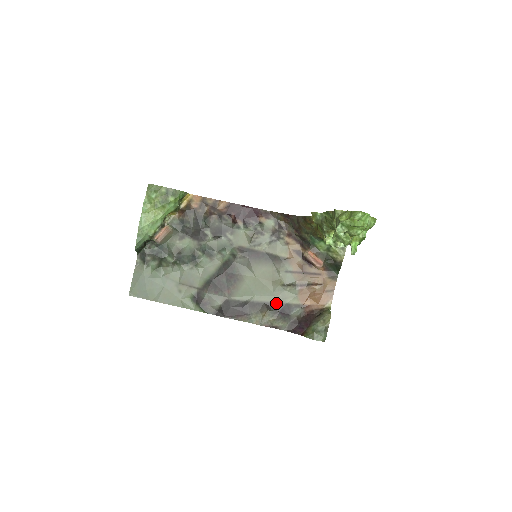
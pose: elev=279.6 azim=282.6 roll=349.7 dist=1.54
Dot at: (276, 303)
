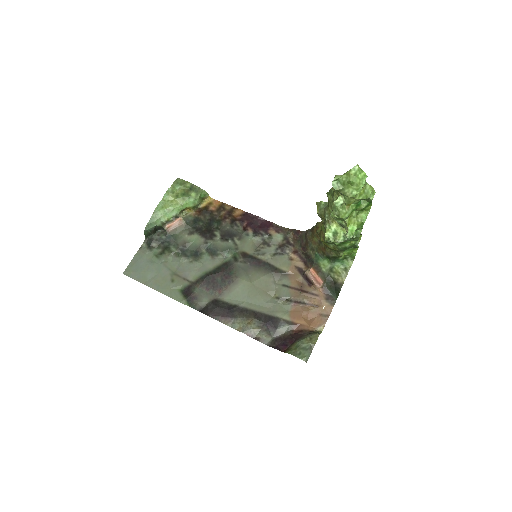
Dot at: (265, 314)
